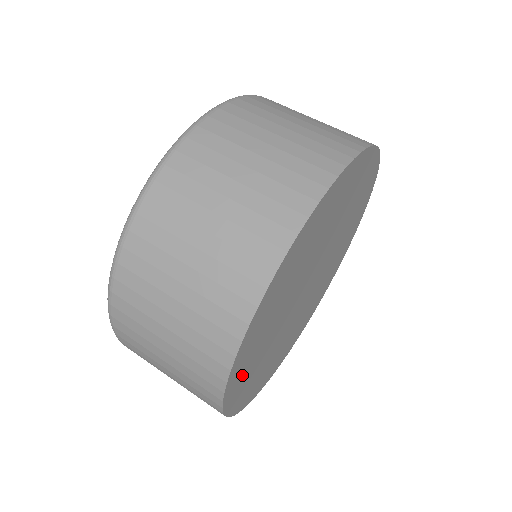
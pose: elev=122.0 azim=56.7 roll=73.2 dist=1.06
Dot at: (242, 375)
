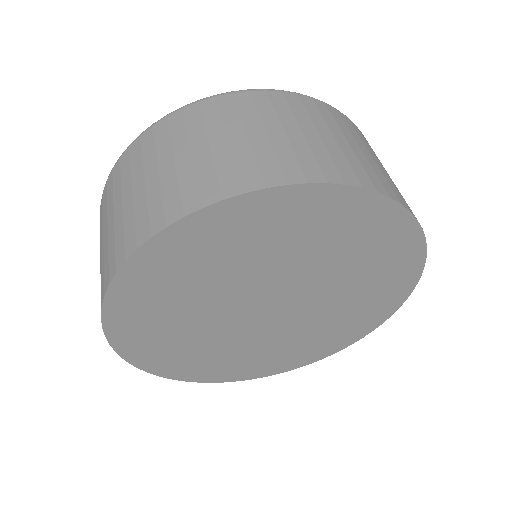
Dot at: (141, 299)
